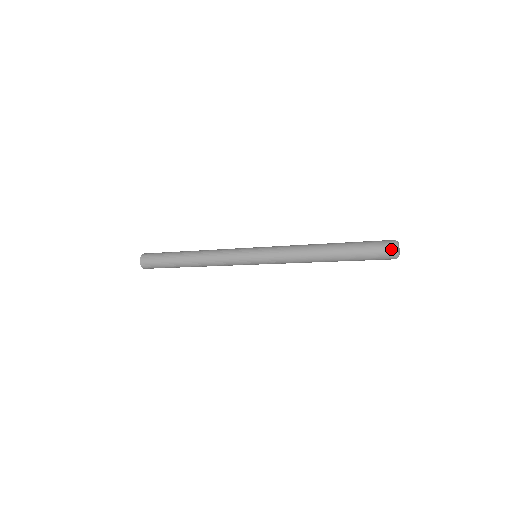
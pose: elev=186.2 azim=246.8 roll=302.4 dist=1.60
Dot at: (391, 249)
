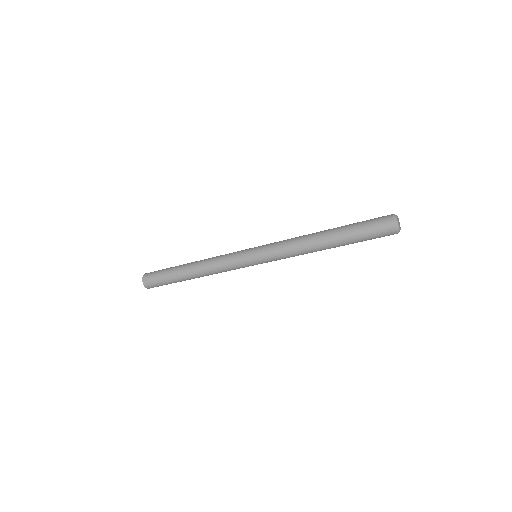
Dot at: (389, 215)
